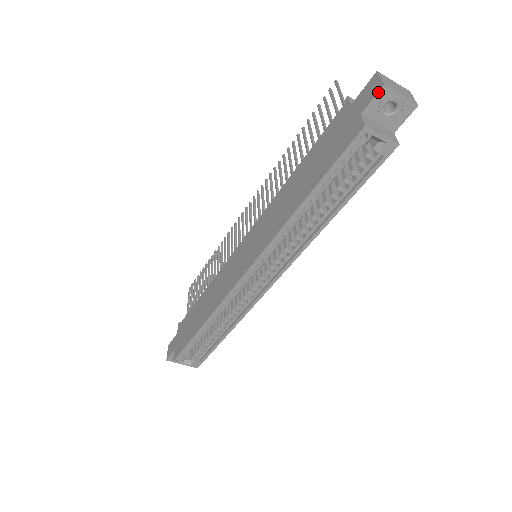
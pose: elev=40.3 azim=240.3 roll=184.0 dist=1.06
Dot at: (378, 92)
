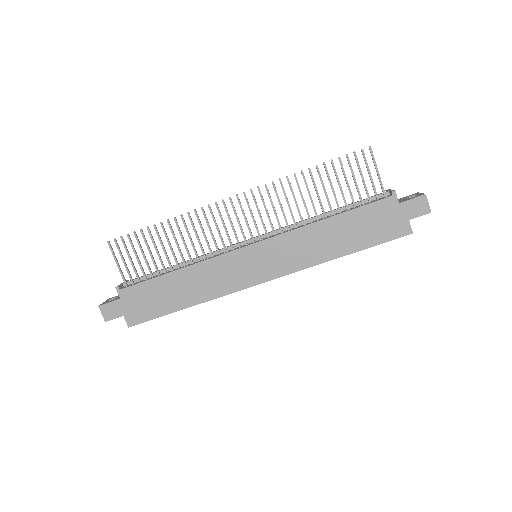
Dot at: occluded
